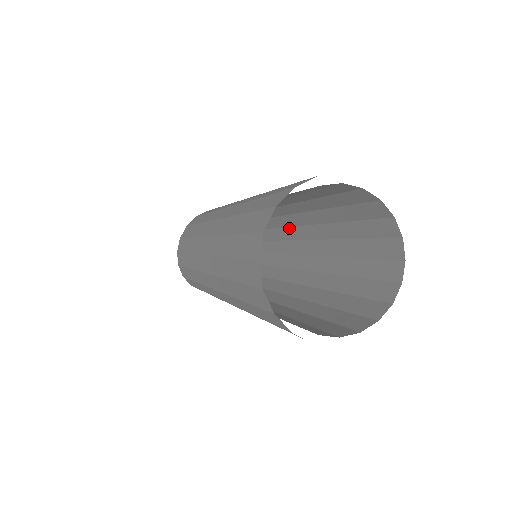
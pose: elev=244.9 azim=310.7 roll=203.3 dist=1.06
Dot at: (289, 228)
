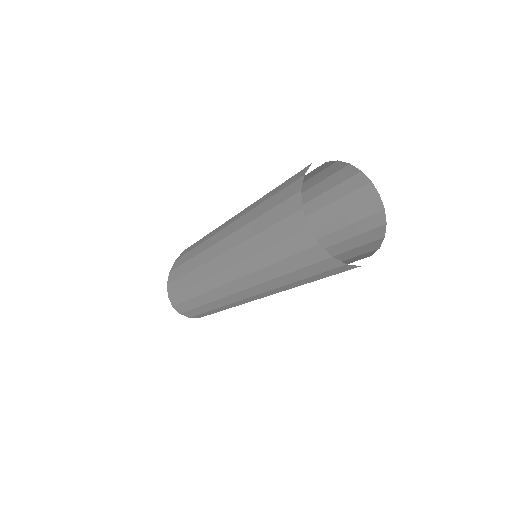
Dot at: occluded
